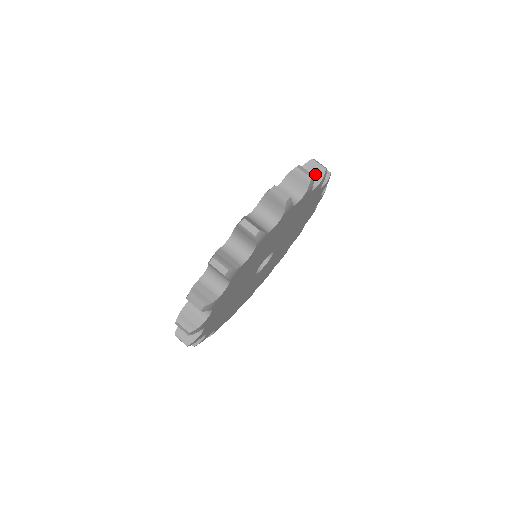
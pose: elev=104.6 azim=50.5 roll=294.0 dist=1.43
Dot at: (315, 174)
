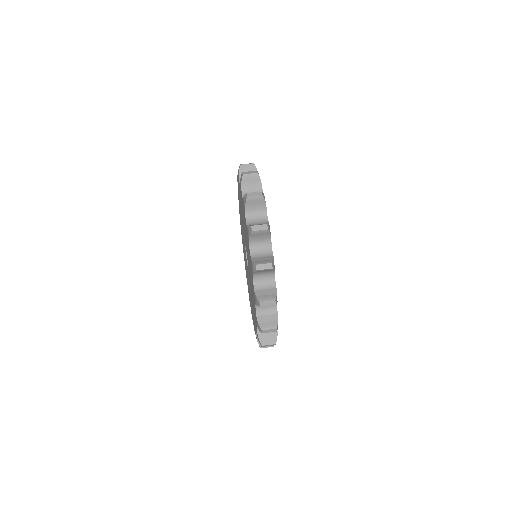
Dot at: (258, 204)
